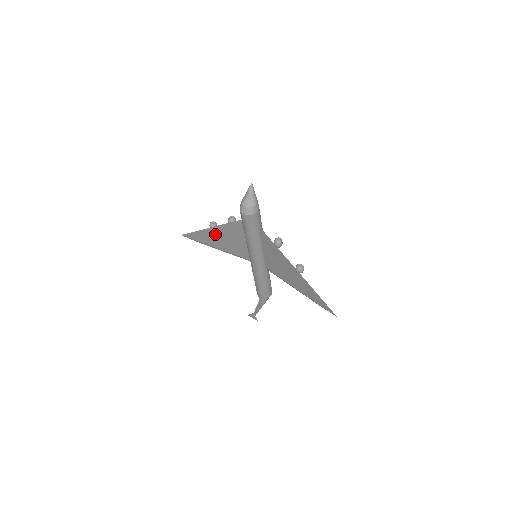
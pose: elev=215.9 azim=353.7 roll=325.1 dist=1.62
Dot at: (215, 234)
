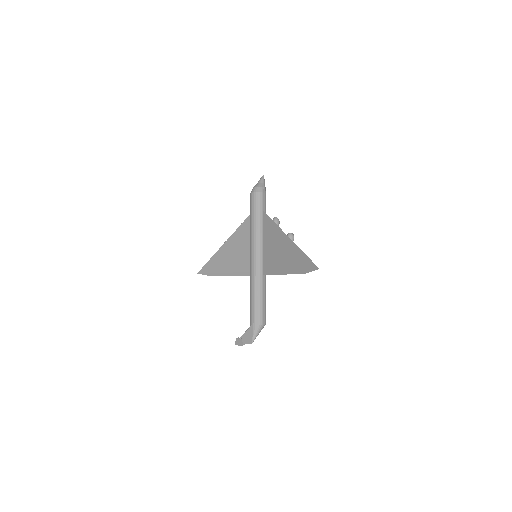
Dot at: (226, 251)
